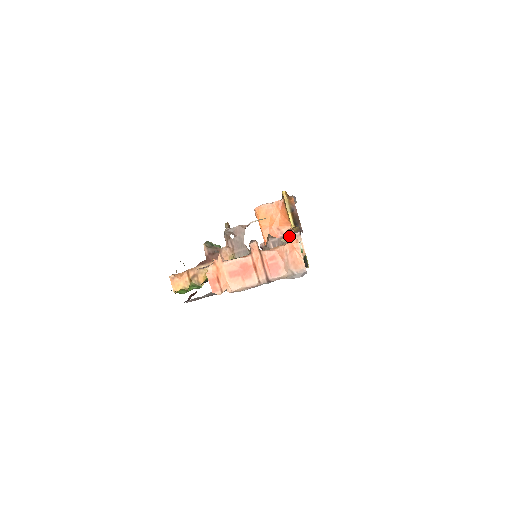
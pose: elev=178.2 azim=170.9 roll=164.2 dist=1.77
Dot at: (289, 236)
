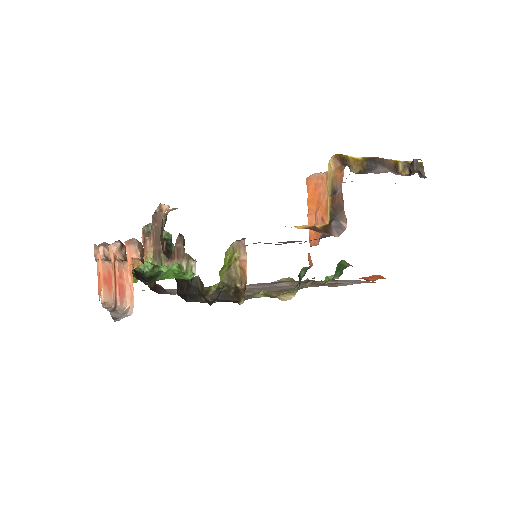
Dot at: (127, 250)
